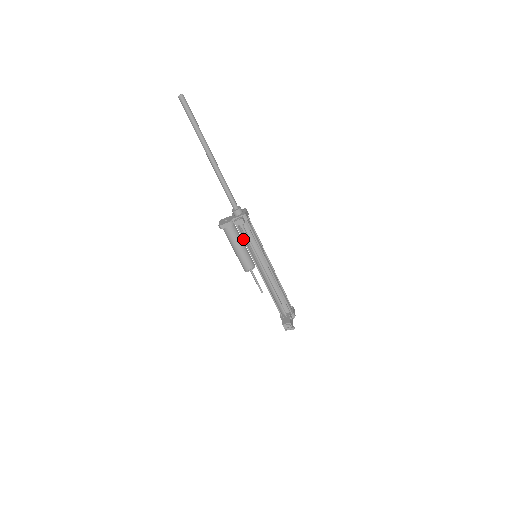
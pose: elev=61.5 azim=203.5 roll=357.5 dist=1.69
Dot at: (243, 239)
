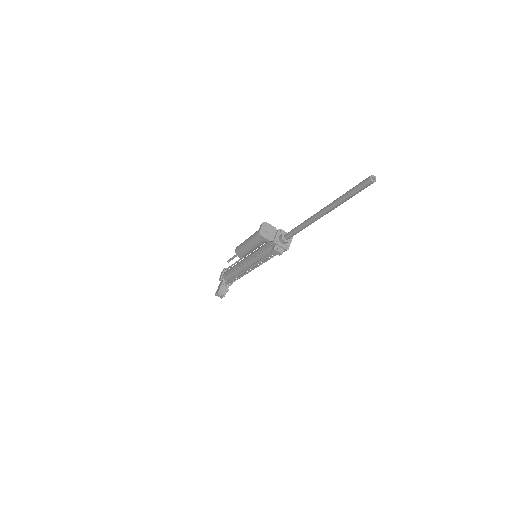
Dot at: (263, 250)
